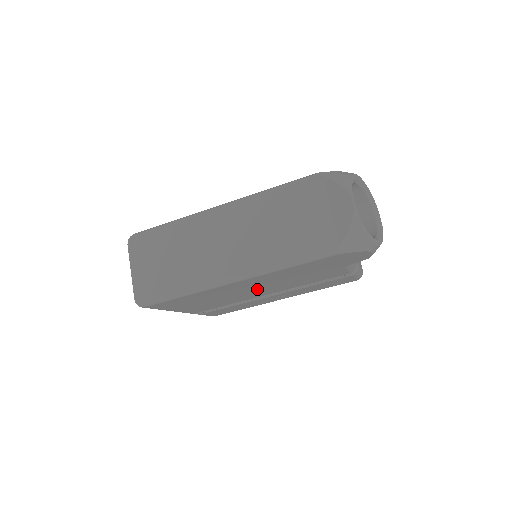
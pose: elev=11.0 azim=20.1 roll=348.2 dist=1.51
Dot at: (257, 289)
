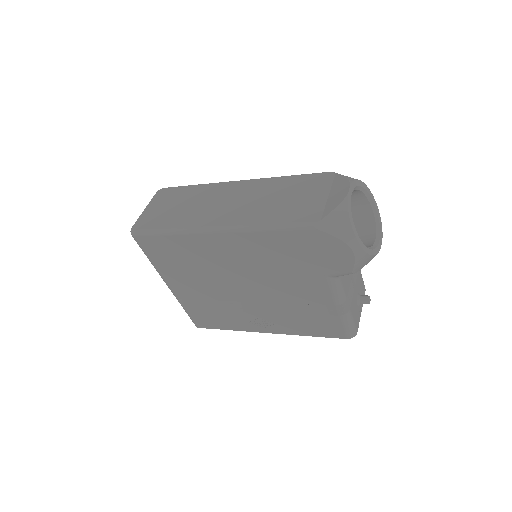
Dot at: (239, 274)
